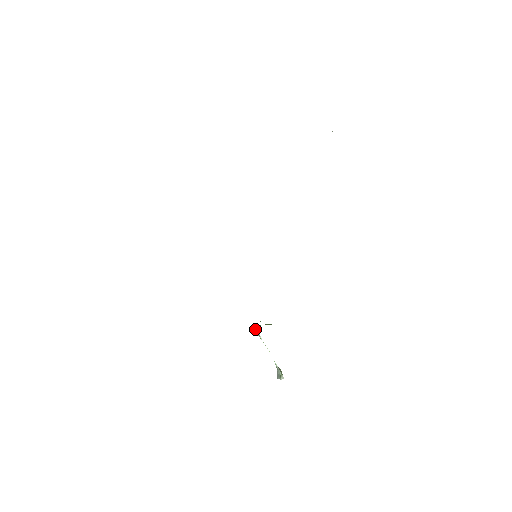
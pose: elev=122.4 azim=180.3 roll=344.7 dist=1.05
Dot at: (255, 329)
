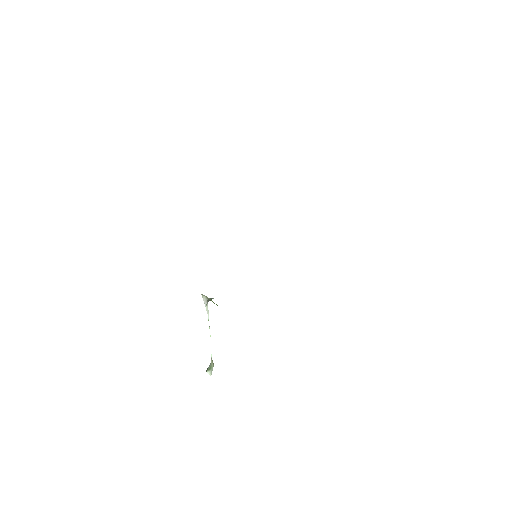
Dot at: (205, 301)
